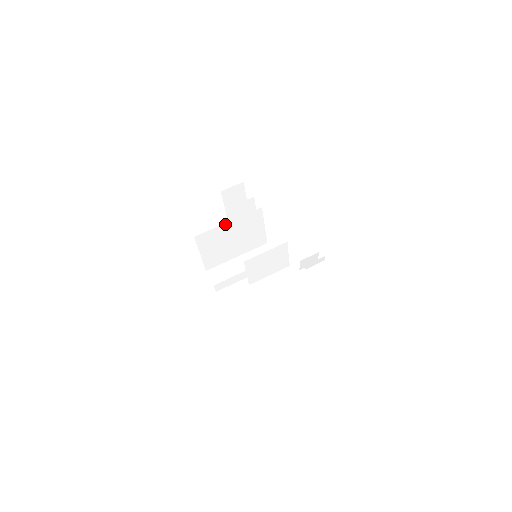
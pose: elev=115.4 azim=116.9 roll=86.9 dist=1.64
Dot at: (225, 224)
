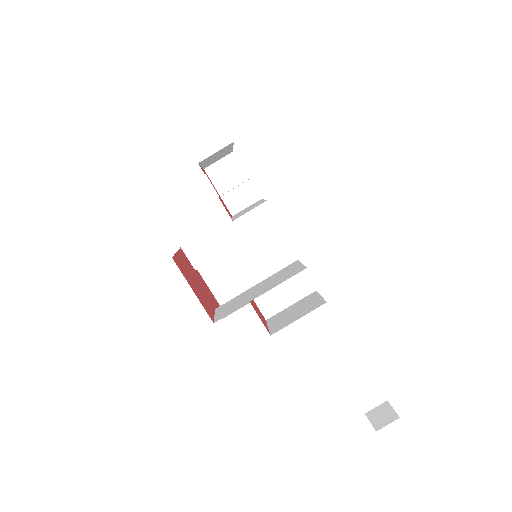
Dot at: occluded
